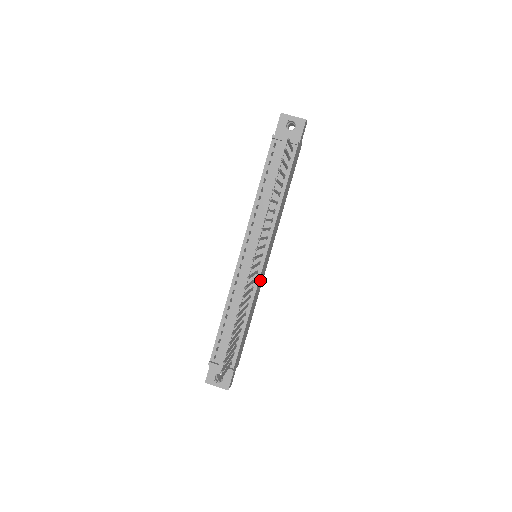
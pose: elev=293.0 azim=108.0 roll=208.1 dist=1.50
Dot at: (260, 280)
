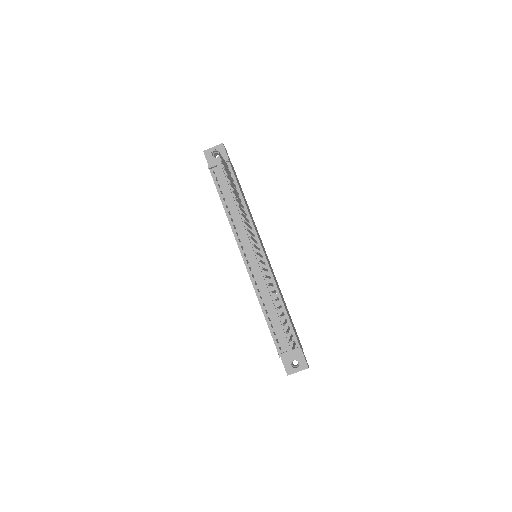
Dot at: (271, 270)
